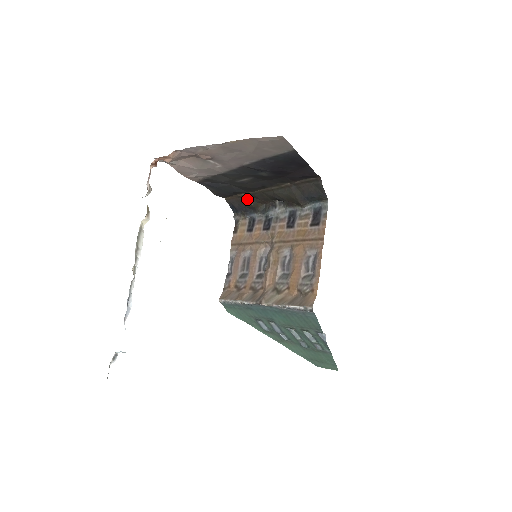
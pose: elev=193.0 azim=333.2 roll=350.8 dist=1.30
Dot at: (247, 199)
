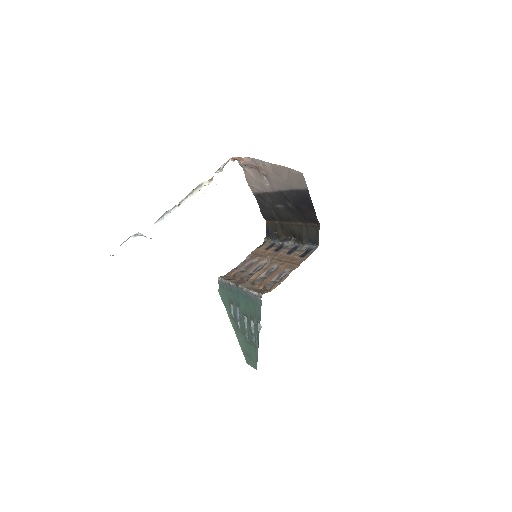
Dot at: (278, 227)
